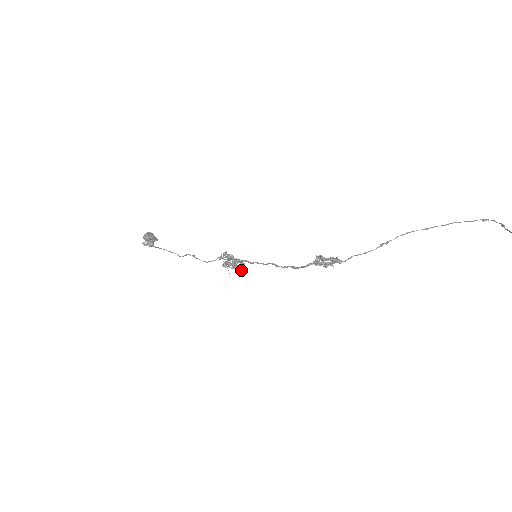
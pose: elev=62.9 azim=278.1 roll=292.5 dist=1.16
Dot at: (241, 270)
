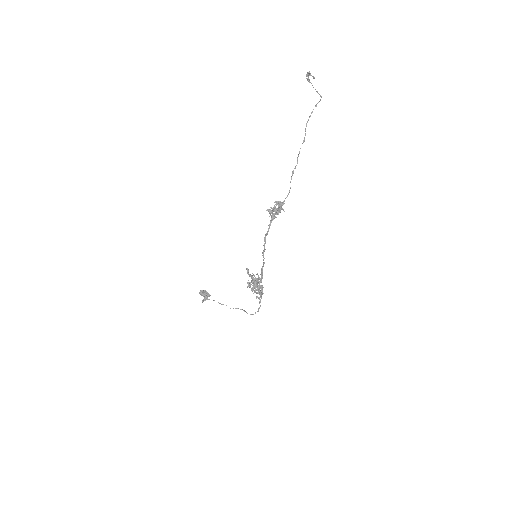
Dot at: (256, 279)
